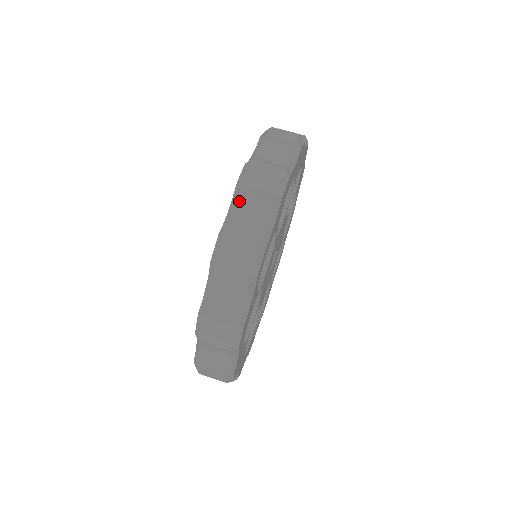
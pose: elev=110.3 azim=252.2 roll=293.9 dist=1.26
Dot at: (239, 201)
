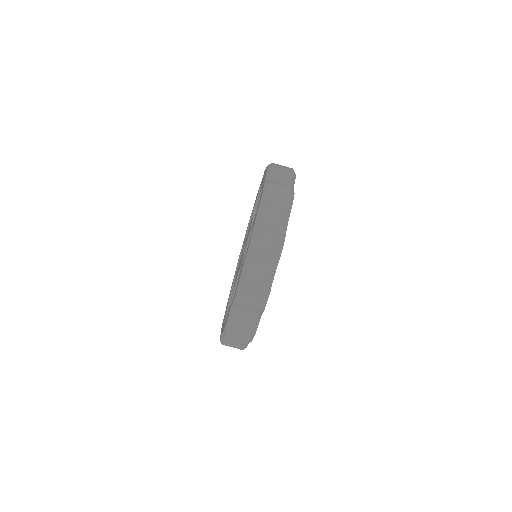
Dot at: (265, 208)
